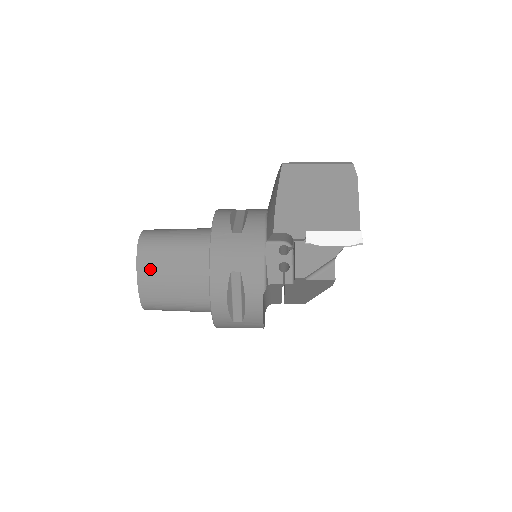
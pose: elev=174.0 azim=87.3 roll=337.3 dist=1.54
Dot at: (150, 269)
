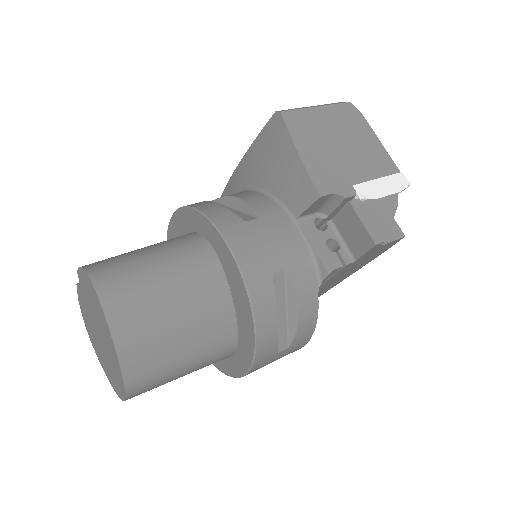
Dot at: (134, 321)
